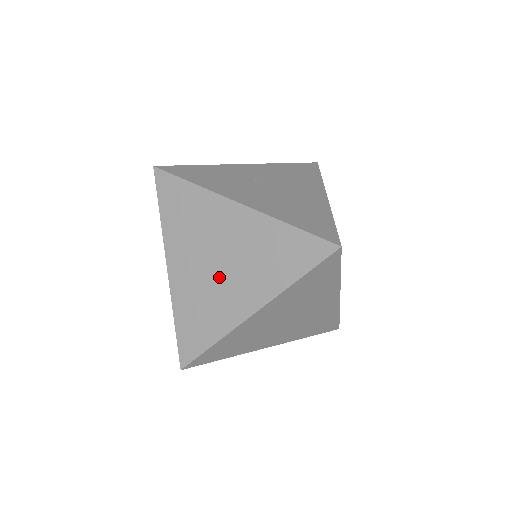
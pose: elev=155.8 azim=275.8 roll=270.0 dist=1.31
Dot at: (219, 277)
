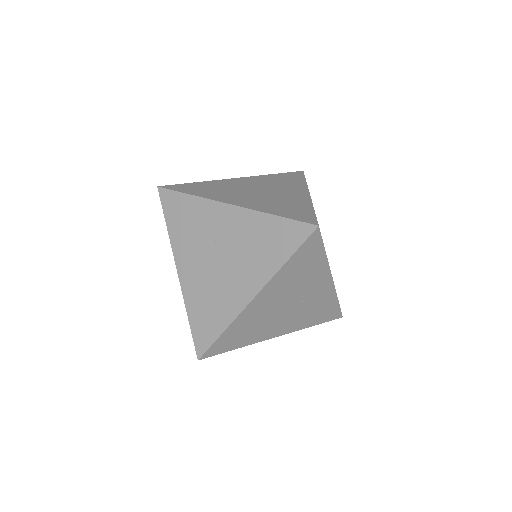
Dot at: occluded
